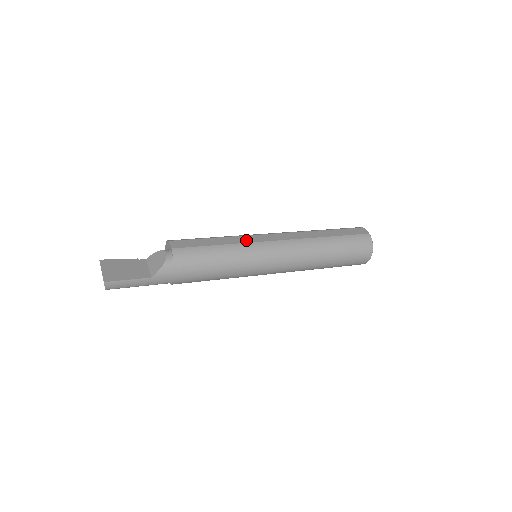
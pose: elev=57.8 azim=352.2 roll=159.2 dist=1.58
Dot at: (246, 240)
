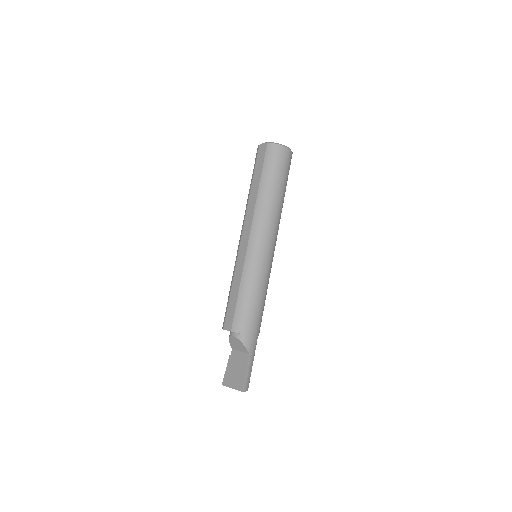
Dot at: (241, 264)
